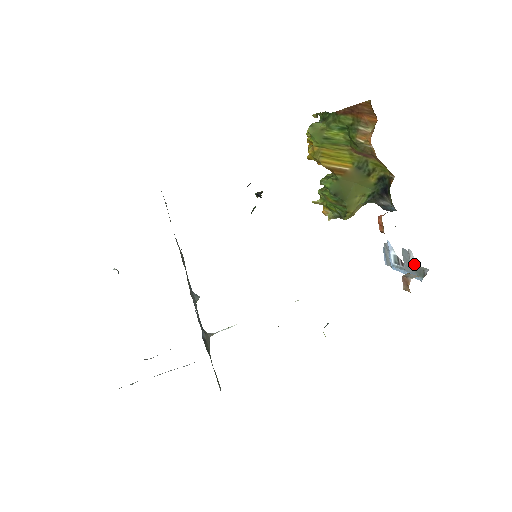
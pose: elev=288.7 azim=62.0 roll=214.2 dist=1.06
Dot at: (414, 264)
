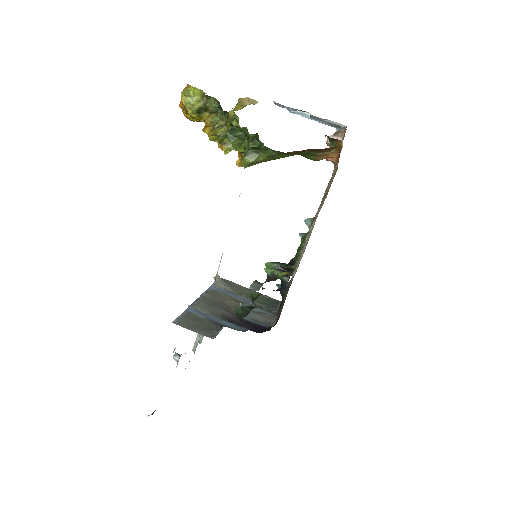
Dot at: (325, 120)
